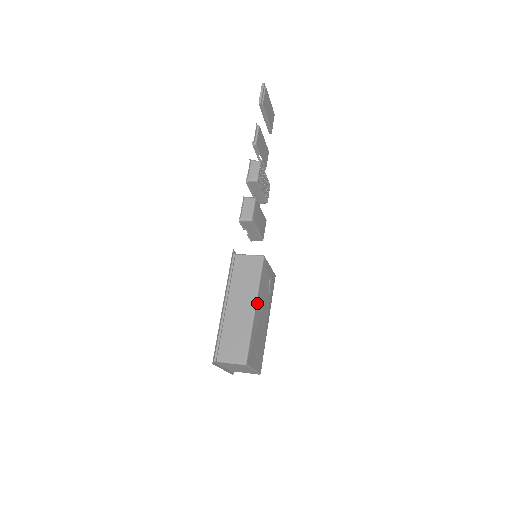
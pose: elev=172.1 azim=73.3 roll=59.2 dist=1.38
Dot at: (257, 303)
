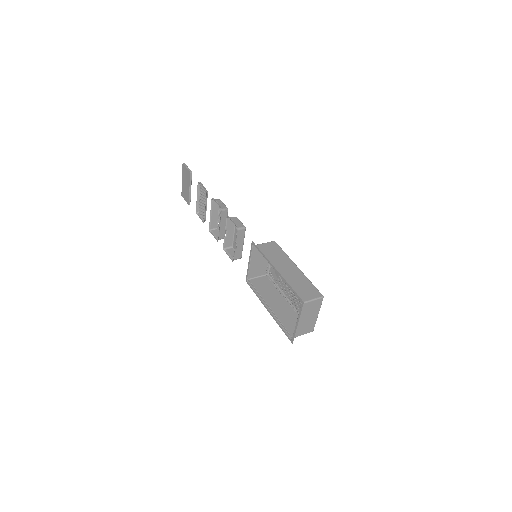
Dot at: (295, 266)
